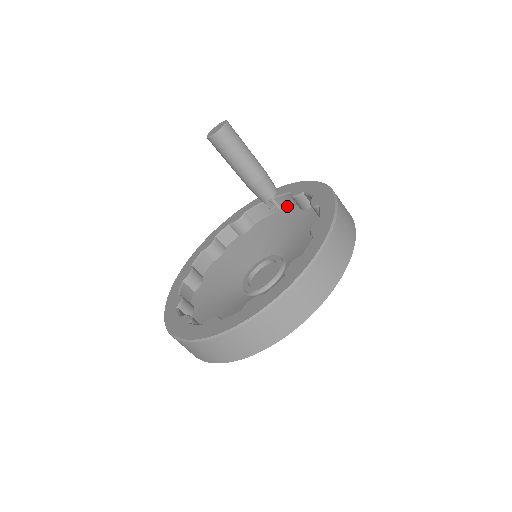
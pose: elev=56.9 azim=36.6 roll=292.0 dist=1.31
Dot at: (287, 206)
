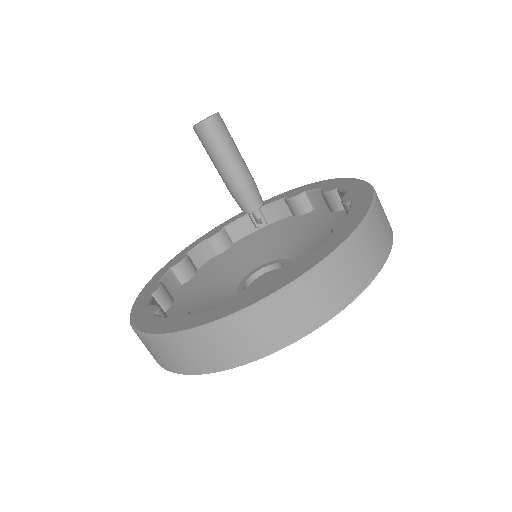
Dot at: (276, 219)
